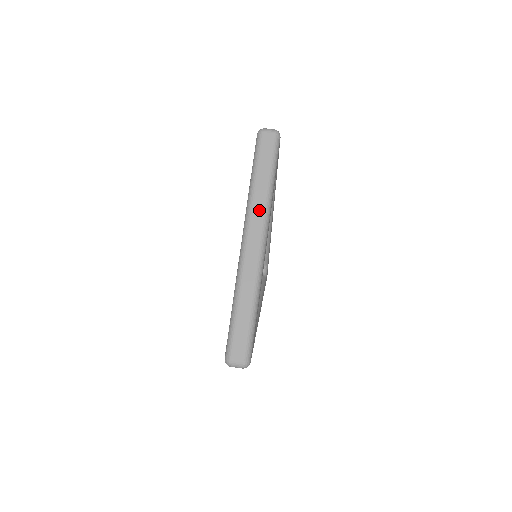
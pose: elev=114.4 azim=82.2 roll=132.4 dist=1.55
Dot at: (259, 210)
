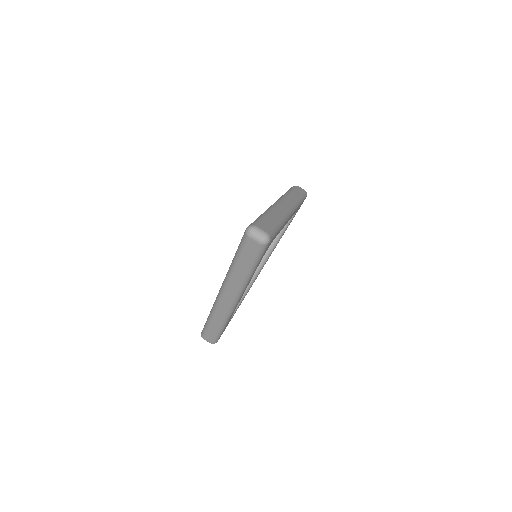
Dot at: (233, 287)
